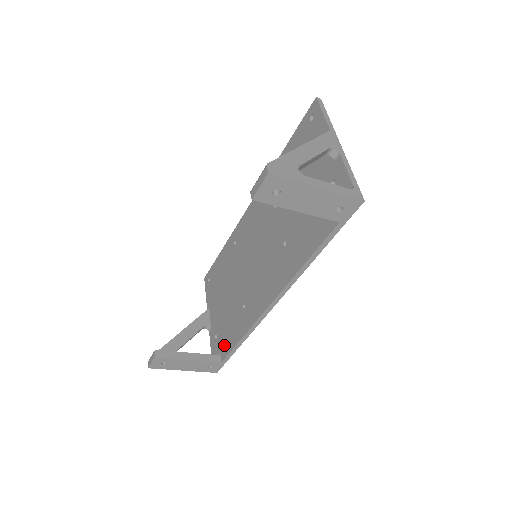
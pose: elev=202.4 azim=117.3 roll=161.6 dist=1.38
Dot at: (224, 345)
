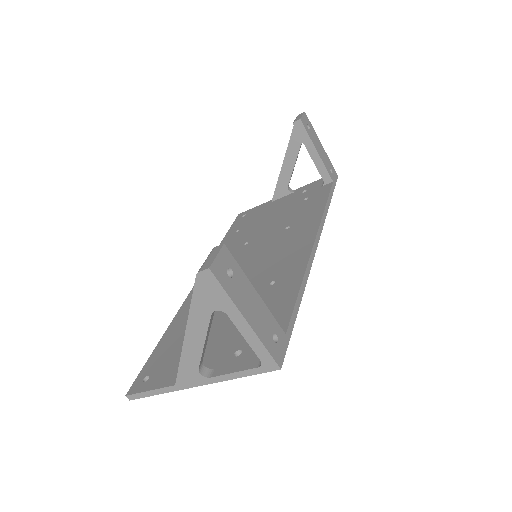
Dot at: occluded
